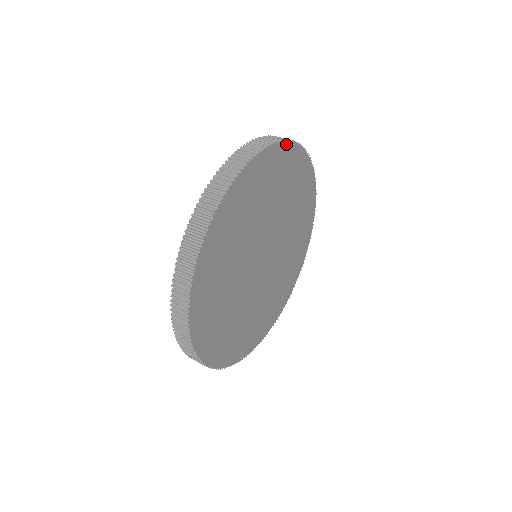
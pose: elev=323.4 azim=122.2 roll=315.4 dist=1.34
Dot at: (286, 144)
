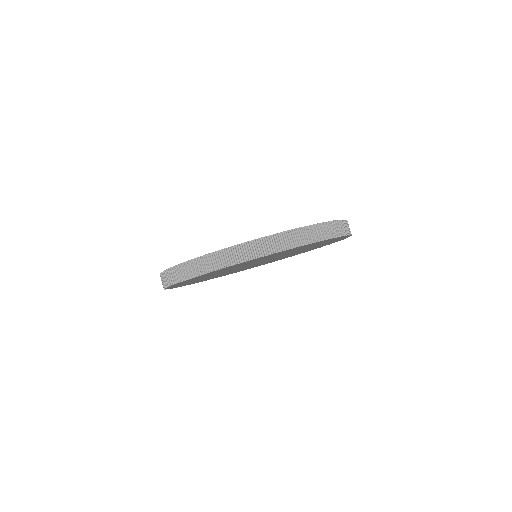
Dot at: (264, 256)
